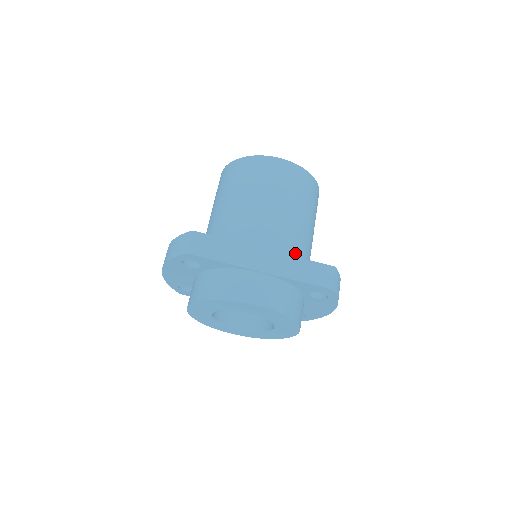
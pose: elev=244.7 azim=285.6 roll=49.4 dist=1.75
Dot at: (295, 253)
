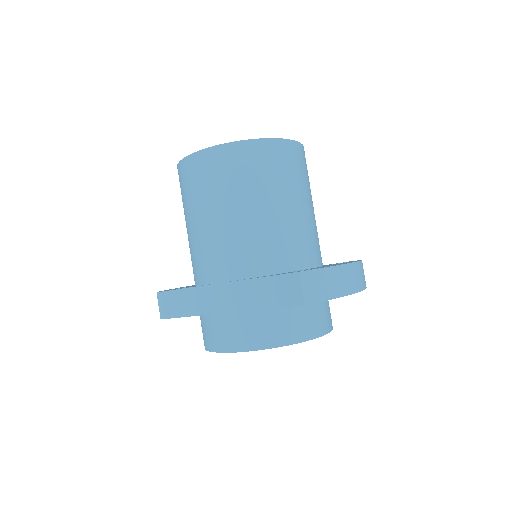
Dot at: (259, 265)
